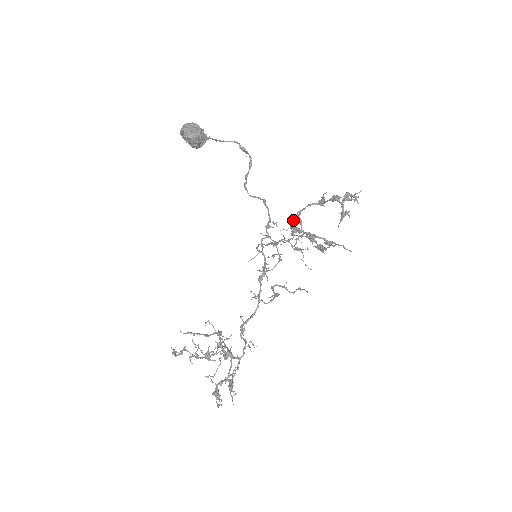
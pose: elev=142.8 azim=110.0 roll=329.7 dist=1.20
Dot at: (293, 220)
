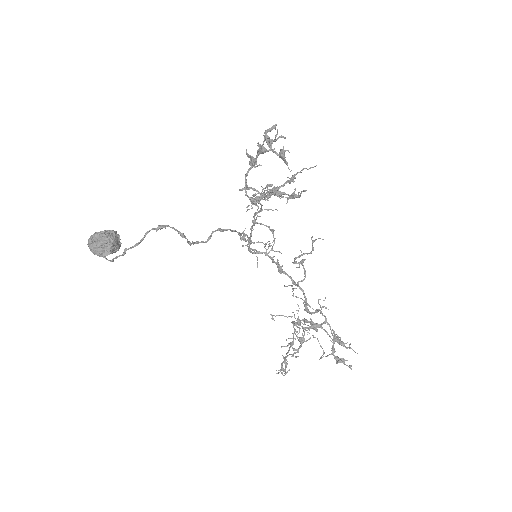
Dot at: occluded
